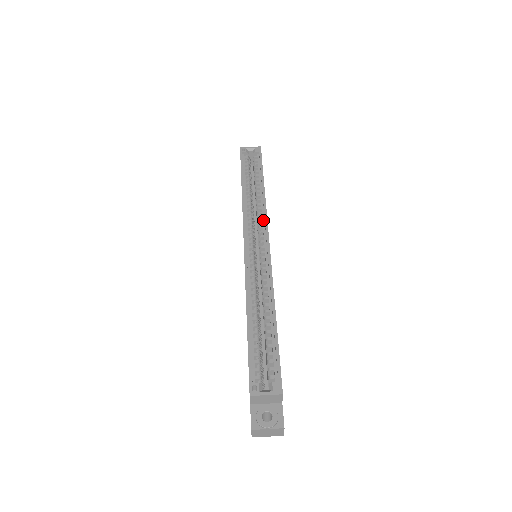
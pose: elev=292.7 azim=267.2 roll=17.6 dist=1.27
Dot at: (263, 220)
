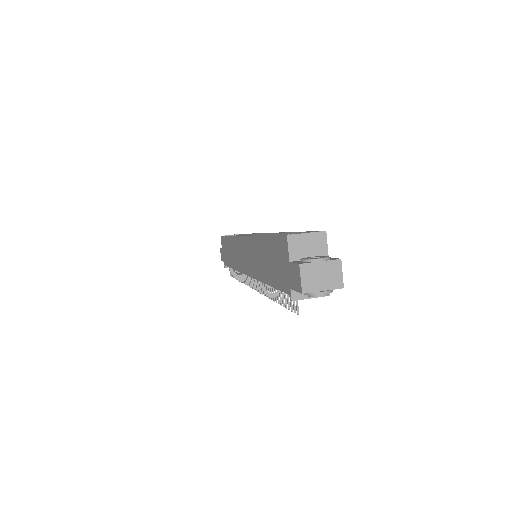
Dot at: occluded
